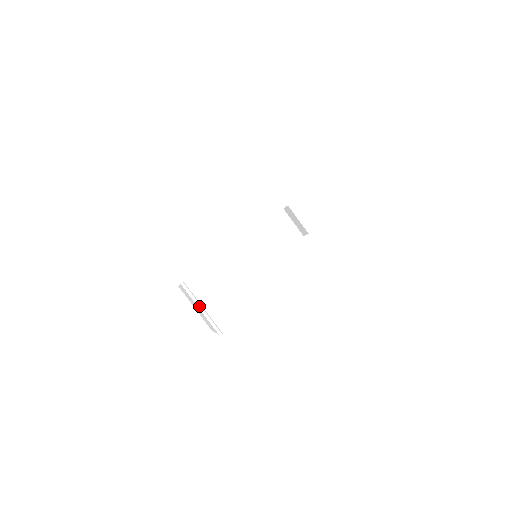
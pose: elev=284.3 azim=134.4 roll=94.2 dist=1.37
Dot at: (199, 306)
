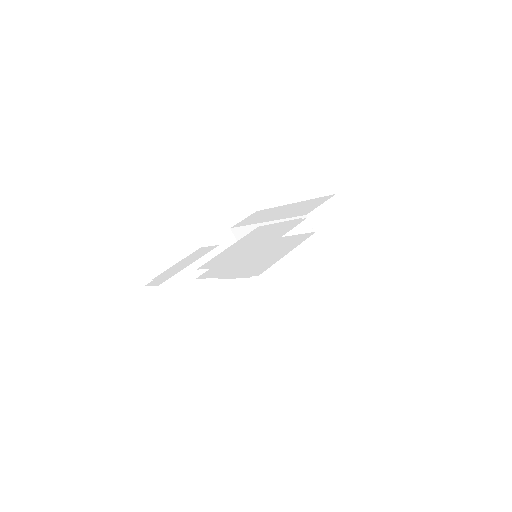
Dot at: (263, 300)
